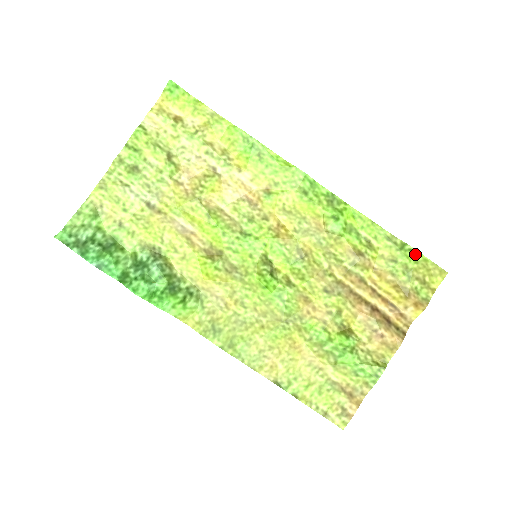
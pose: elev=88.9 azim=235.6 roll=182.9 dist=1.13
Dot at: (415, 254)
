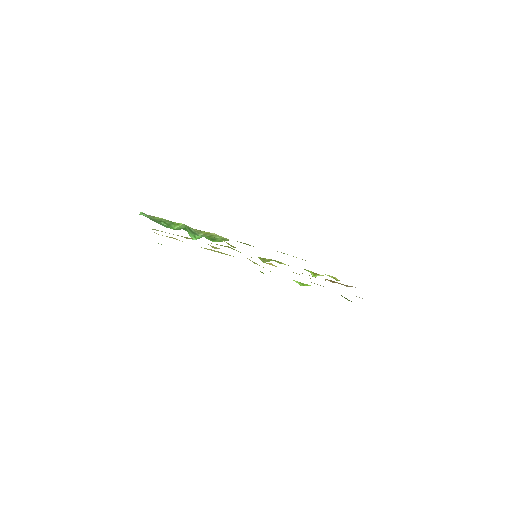
Dot at: occluded
